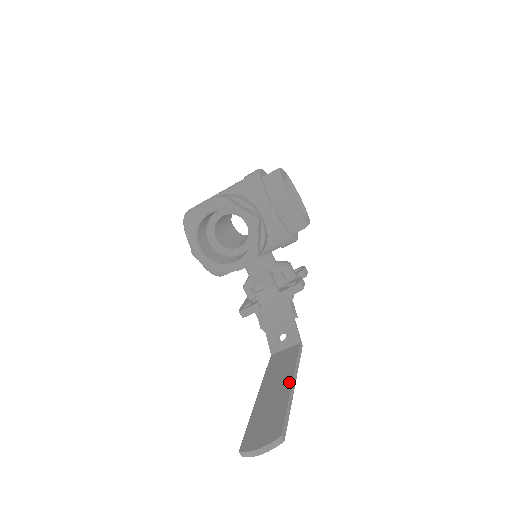
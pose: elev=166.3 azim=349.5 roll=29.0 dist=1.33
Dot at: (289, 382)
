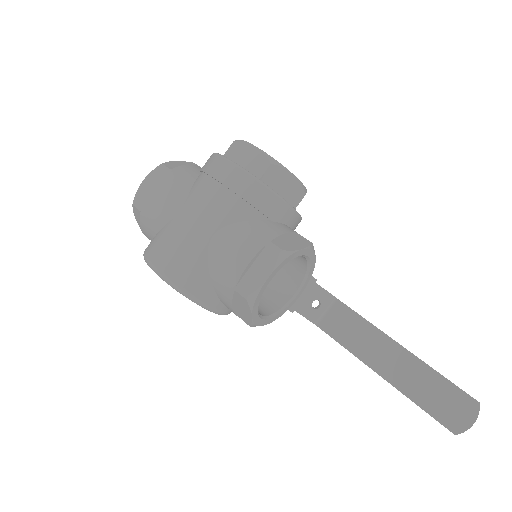
Dot at: (402, 350)
